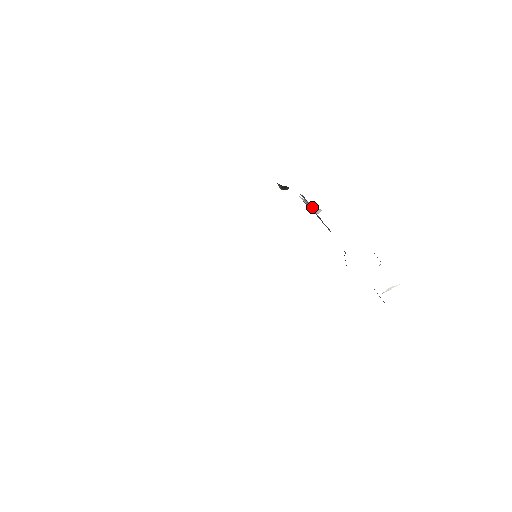
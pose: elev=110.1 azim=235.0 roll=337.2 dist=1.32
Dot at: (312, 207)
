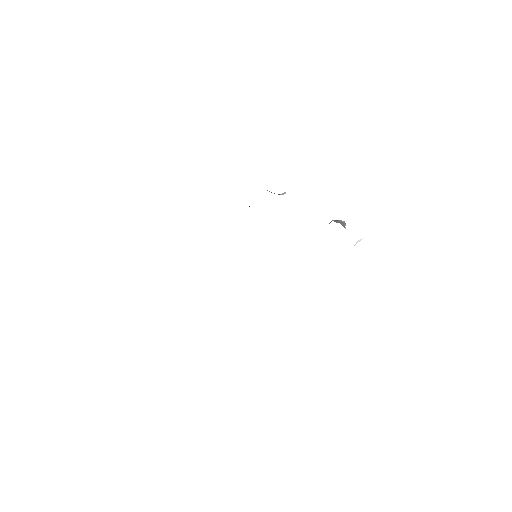
Dot at: (278, 194)
